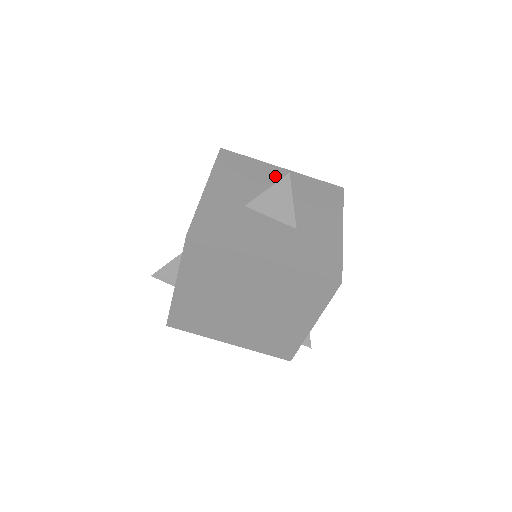
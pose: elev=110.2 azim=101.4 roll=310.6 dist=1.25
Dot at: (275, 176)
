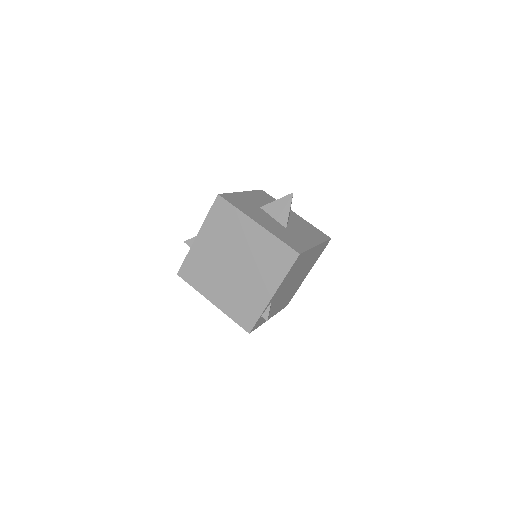
Dot at: occluded
